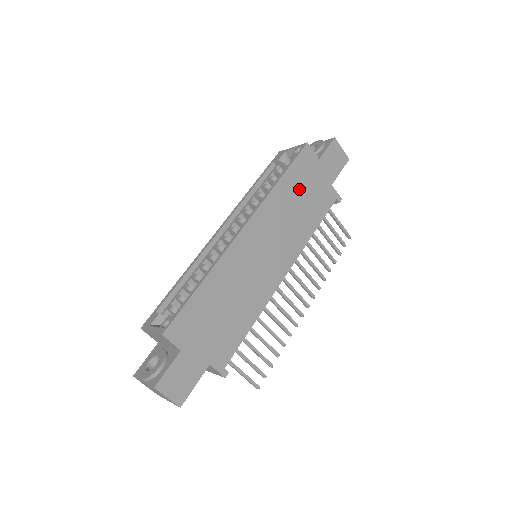
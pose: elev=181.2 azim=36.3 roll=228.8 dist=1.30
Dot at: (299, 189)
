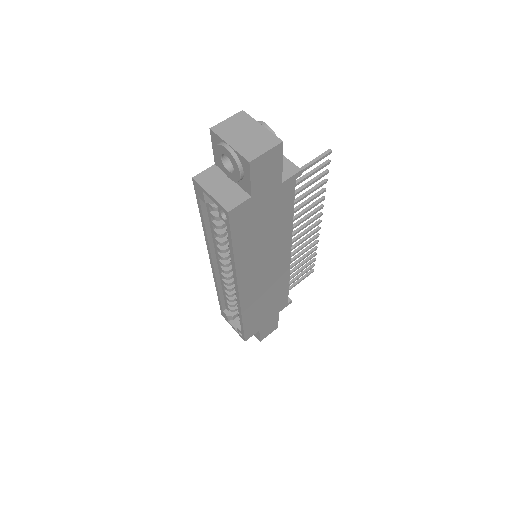
Dot at: (255, 231)
